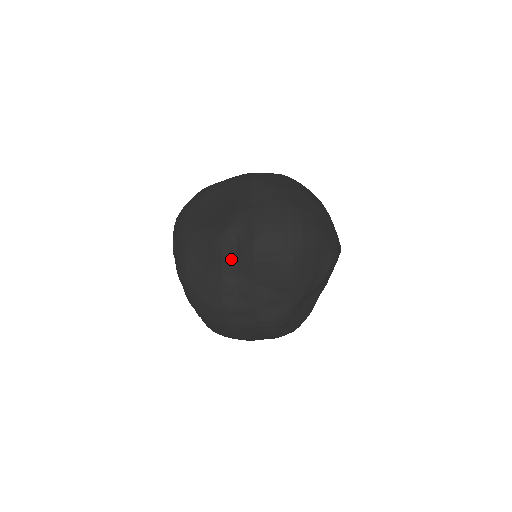
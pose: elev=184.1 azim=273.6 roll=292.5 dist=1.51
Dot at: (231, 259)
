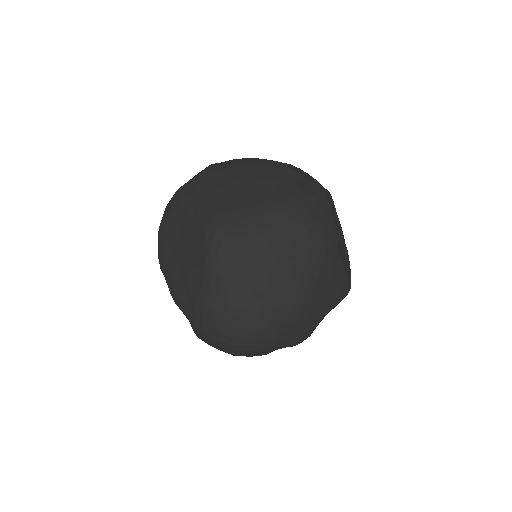
Dot at: occluded
